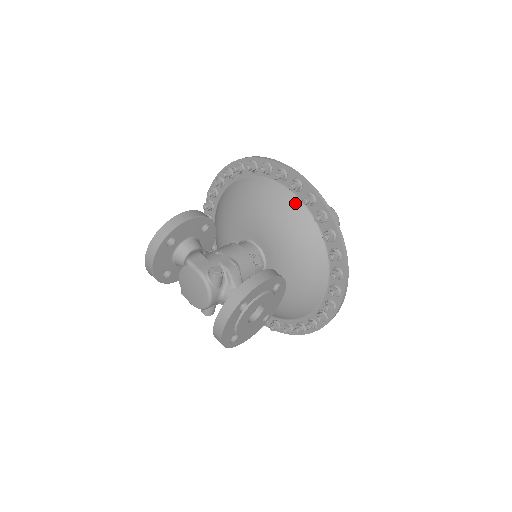
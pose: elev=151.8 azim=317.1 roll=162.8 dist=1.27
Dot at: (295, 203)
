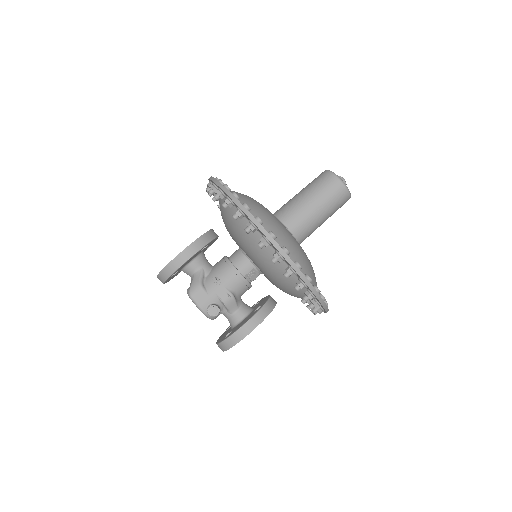
Dot at: (280, 262)
